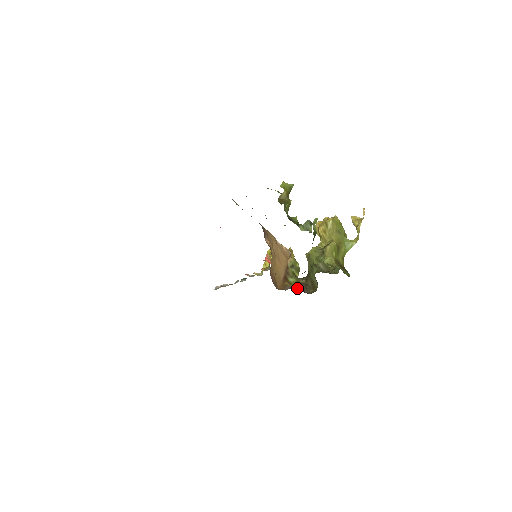
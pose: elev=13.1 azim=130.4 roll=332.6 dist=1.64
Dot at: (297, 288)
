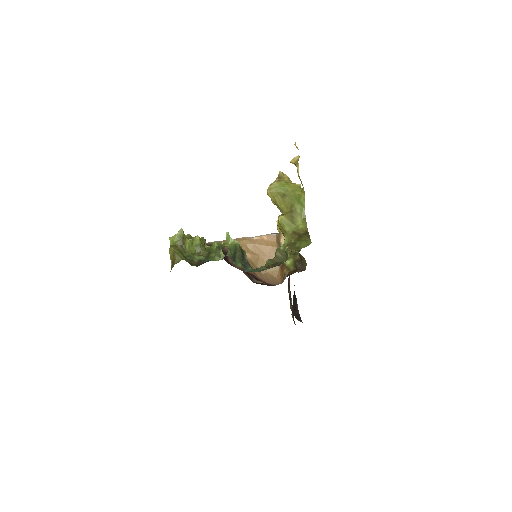
Dot at: (294, 270)
